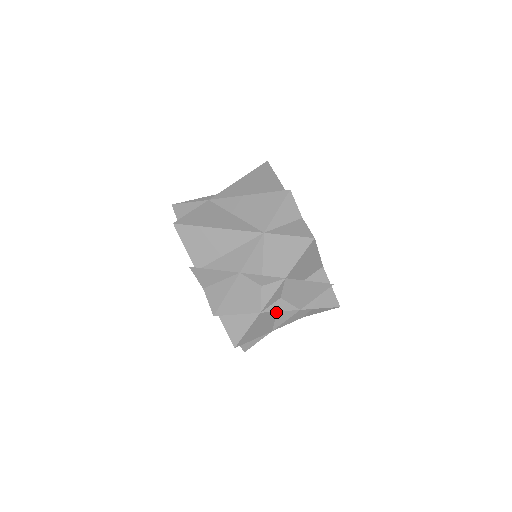
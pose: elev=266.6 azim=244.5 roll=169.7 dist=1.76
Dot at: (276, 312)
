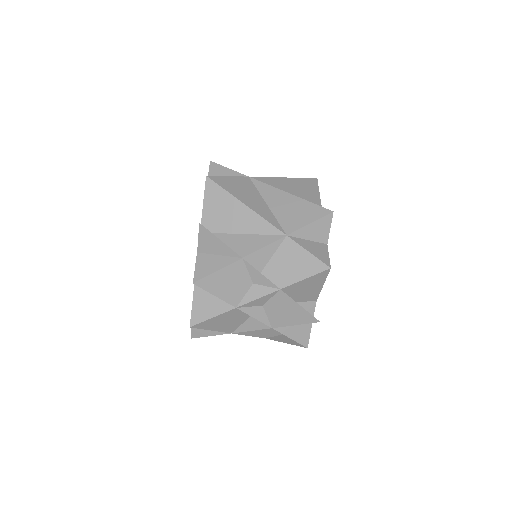
Dot at: (248, 317)
